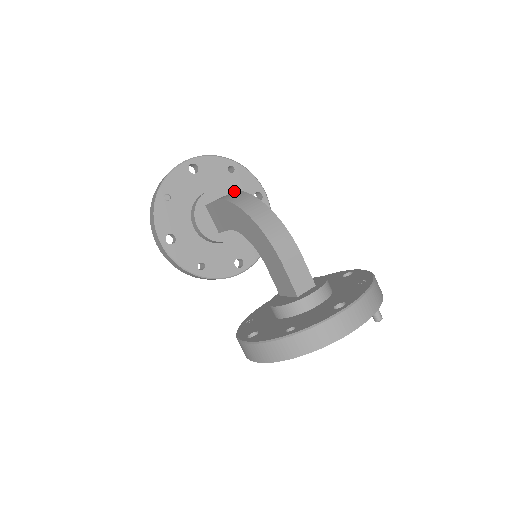
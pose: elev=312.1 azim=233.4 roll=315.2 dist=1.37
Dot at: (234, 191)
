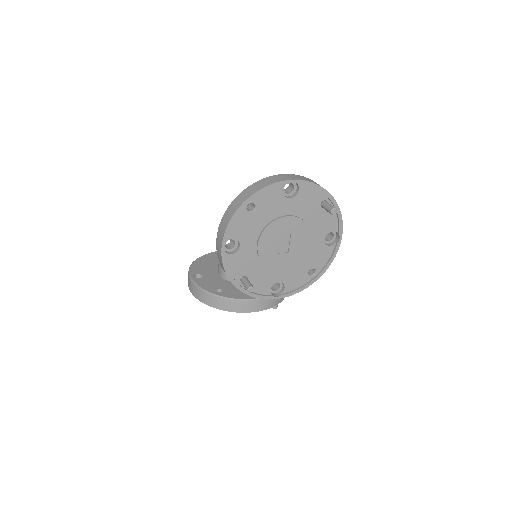
Dot at: occluded
